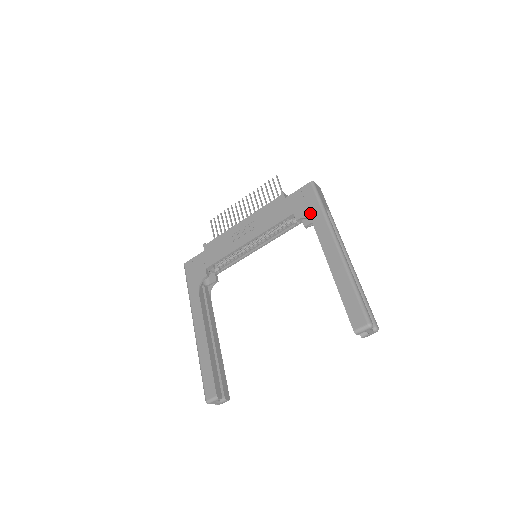
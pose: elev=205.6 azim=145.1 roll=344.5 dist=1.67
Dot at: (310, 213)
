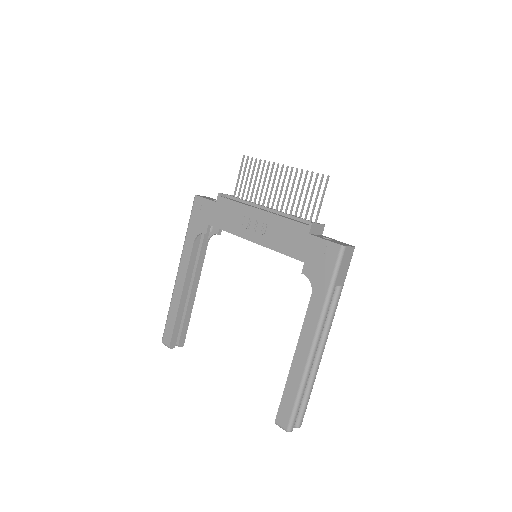
Dot at: (316, 282)
